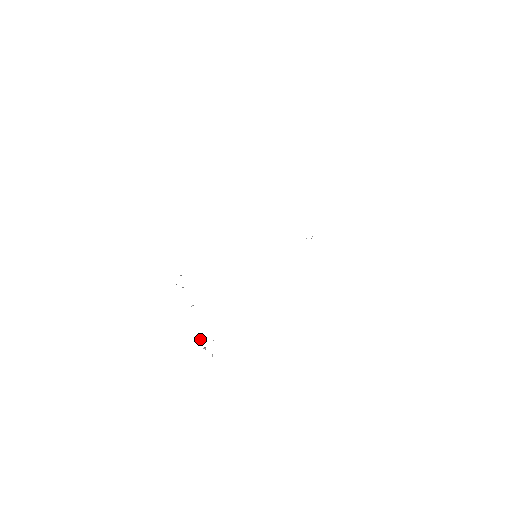
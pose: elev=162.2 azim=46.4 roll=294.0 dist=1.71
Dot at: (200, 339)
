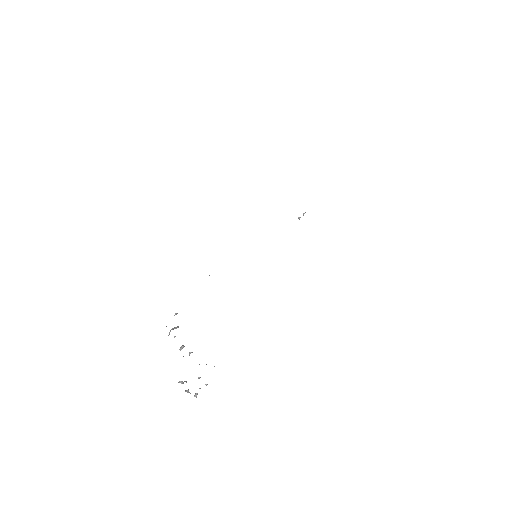
Dot at: occluded
